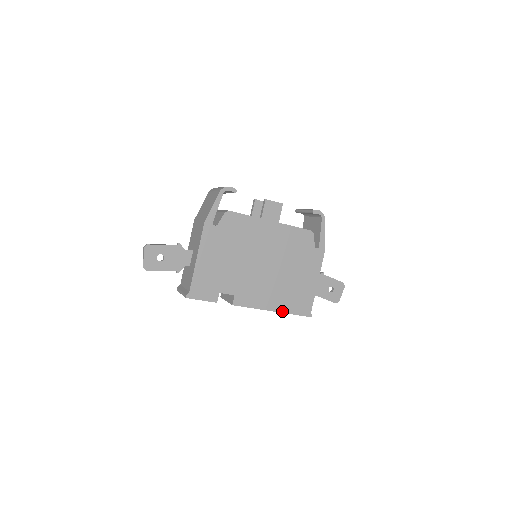
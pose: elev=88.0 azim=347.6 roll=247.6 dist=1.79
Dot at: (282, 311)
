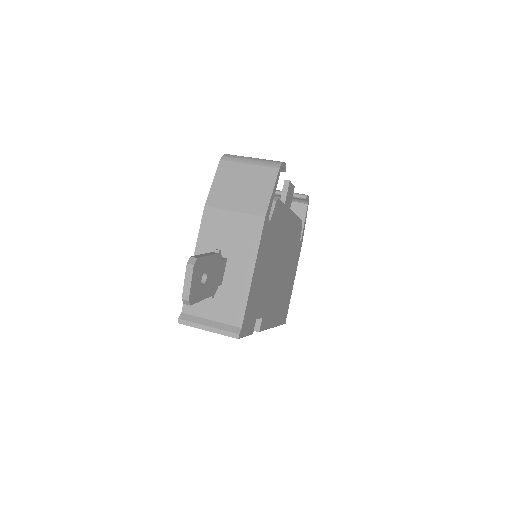
Dot at: (277, 324)
